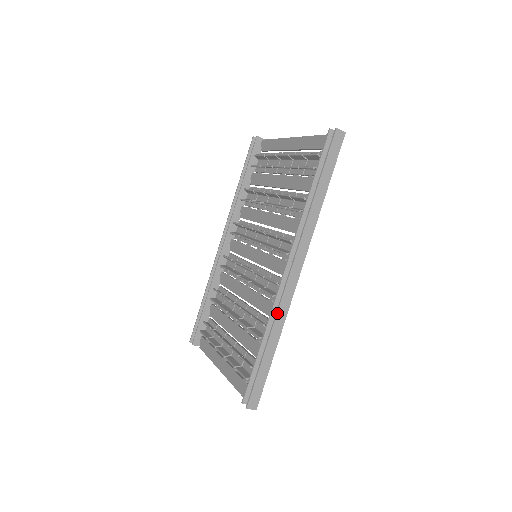
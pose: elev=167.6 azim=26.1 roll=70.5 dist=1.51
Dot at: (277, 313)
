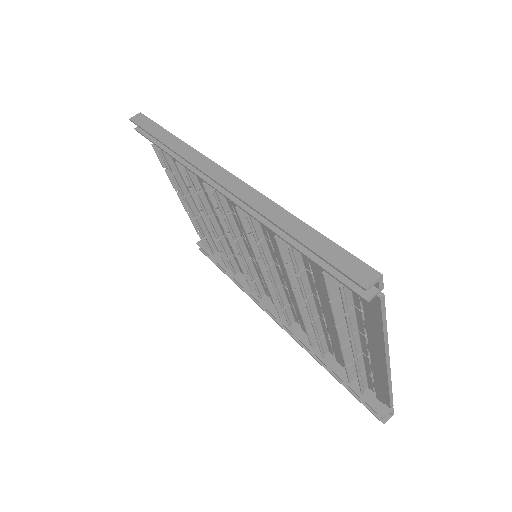
Dot at: (248, 205)
